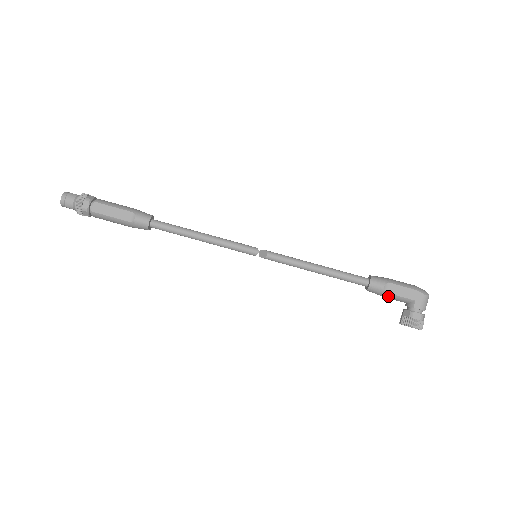
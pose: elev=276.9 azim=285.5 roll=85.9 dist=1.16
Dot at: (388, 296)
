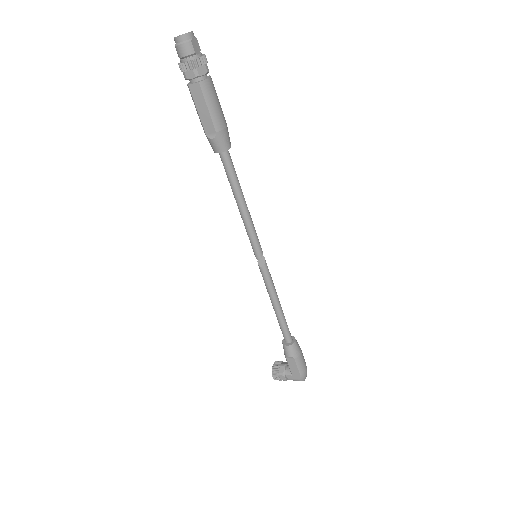
Dot at: (286, 357)
